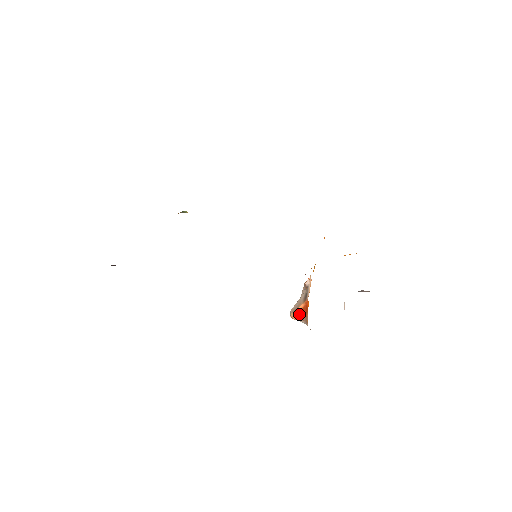
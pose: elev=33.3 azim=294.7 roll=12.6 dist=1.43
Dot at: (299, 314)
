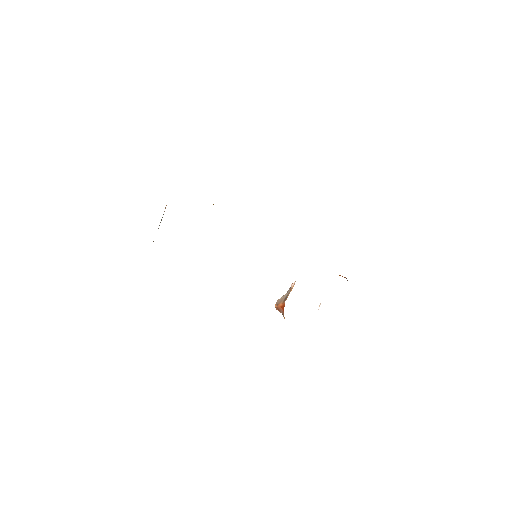
Dot at: (279, 308)
